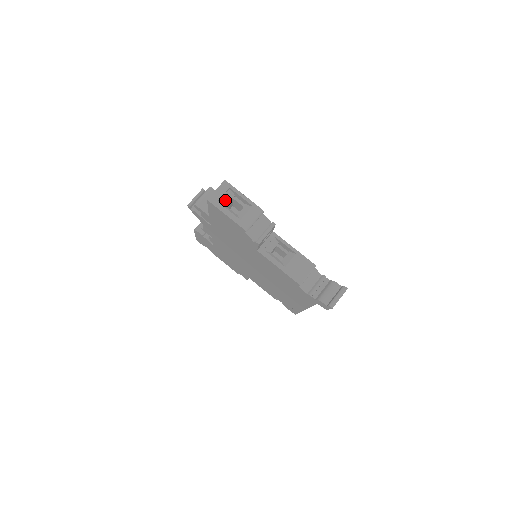
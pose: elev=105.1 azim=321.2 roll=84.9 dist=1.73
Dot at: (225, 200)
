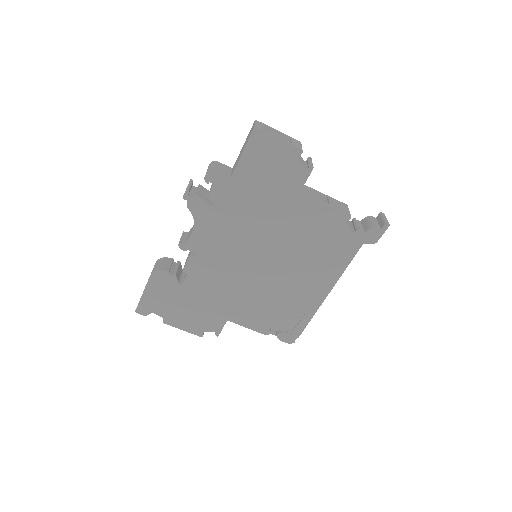
Dot at: occluded
